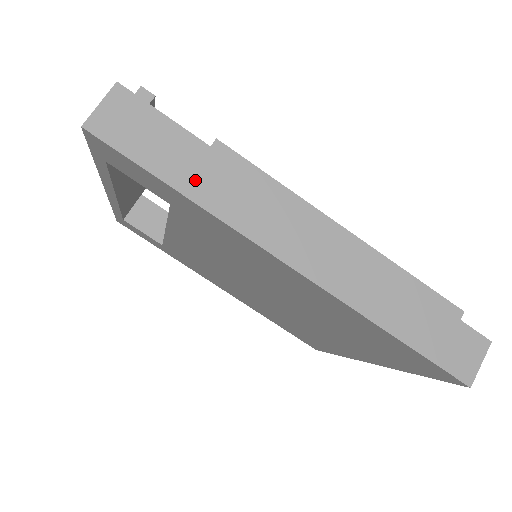
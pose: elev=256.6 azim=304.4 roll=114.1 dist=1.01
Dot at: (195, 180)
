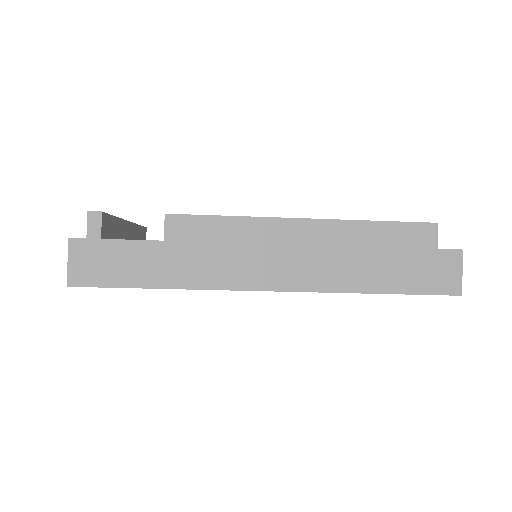
Dot at: (165, 273)
